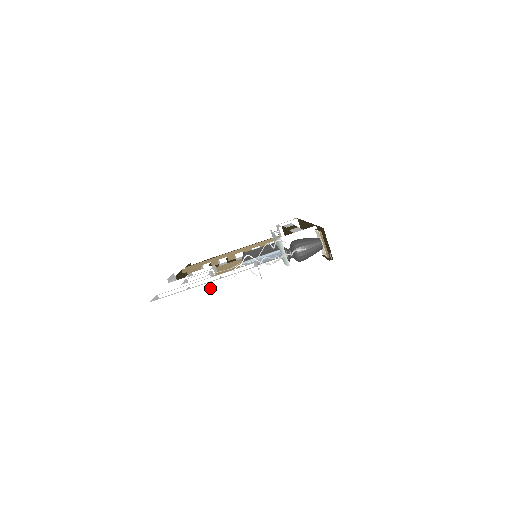
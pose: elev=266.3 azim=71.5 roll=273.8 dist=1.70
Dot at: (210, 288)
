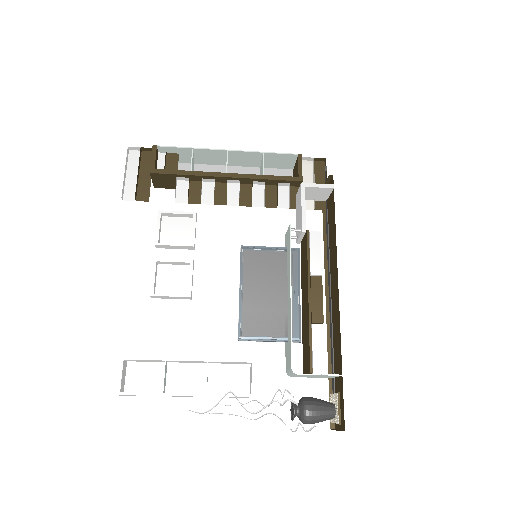
Dot at: occluded
